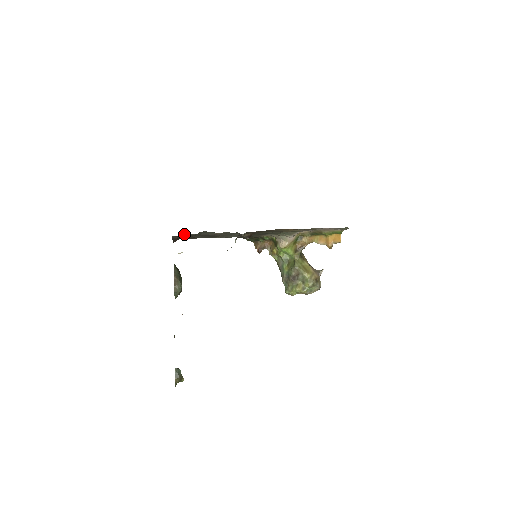
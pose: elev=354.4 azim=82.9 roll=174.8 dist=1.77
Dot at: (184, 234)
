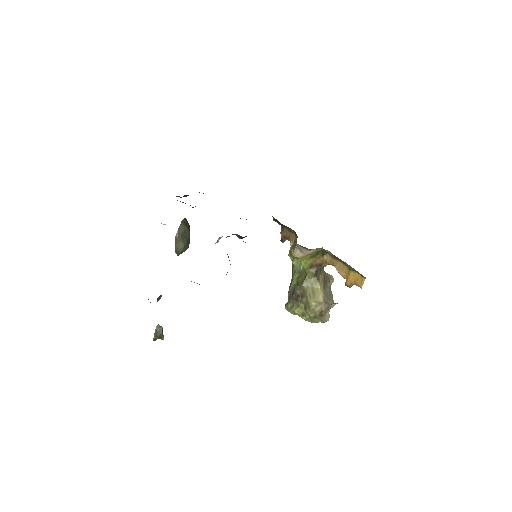
Dot at: occluded
